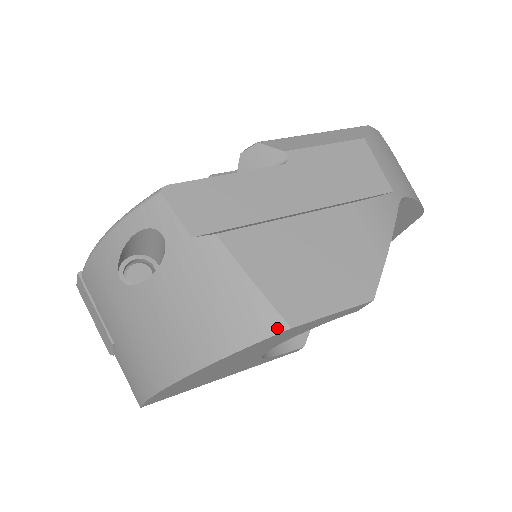
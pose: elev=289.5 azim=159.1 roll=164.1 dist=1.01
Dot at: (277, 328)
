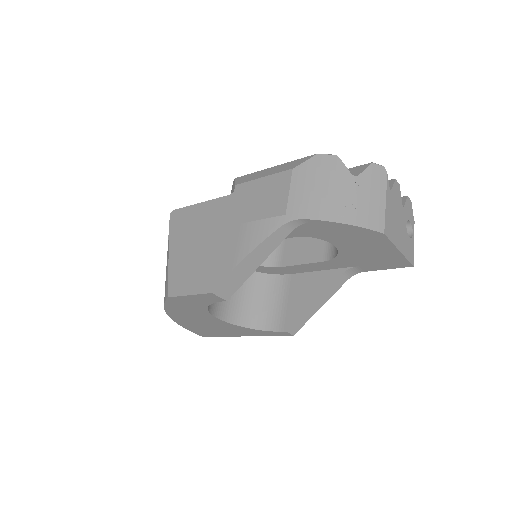
Dot at: (167, 296)
